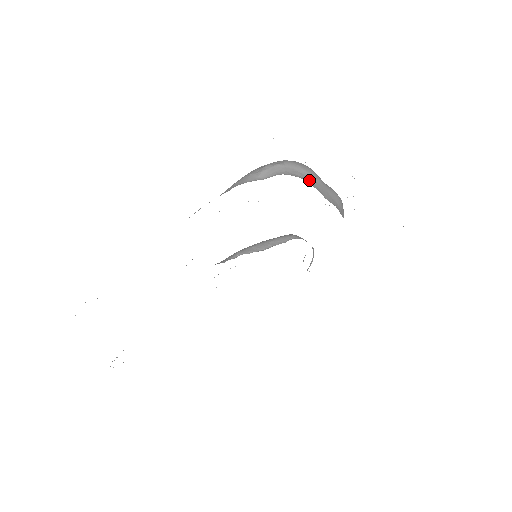
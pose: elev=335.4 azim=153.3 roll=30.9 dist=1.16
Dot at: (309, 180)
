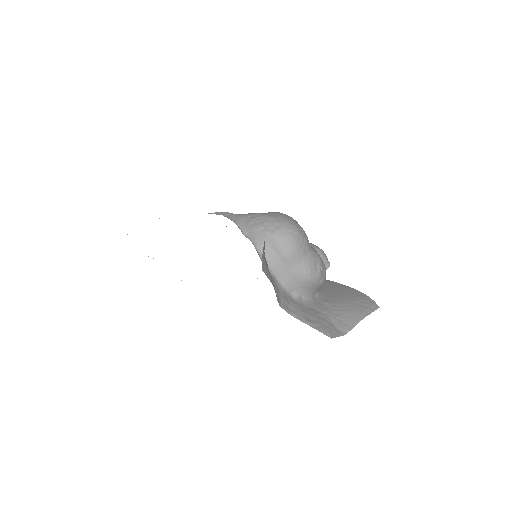
Dot at: (274, 259)
